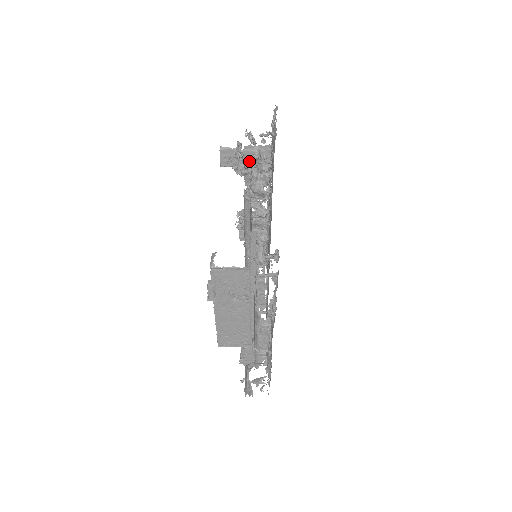
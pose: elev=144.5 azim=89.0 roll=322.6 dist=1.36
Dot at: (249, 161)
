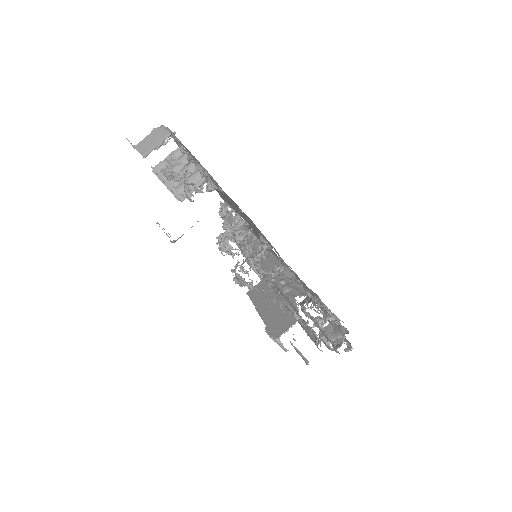
Dot at: occluded
